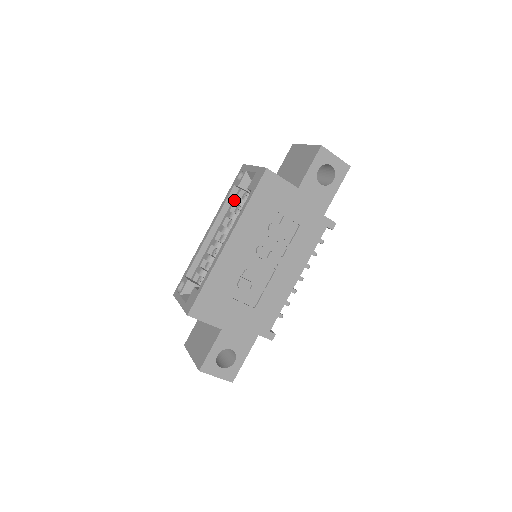
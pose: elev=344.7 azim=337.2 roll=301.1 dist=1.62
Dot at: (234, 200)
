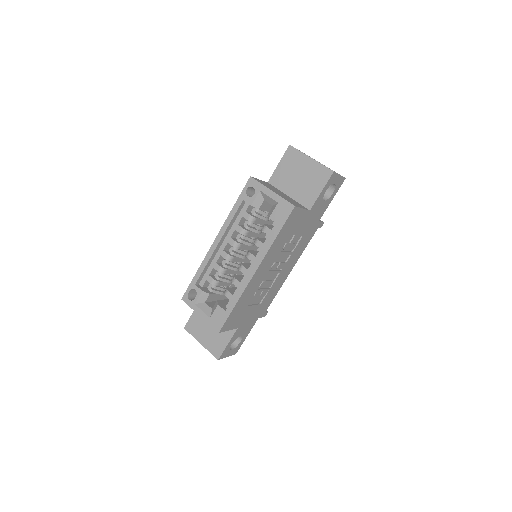
Dot at: (242, 213)
